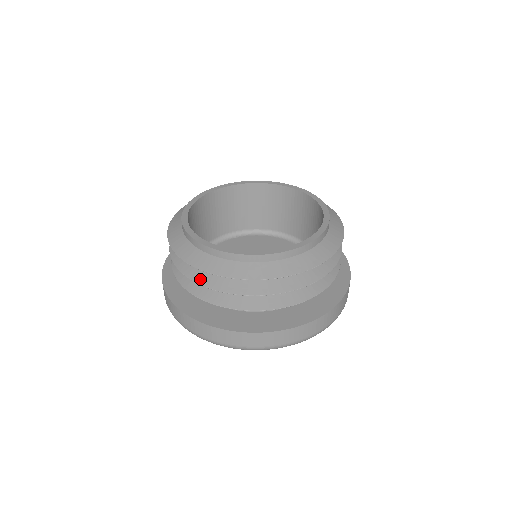
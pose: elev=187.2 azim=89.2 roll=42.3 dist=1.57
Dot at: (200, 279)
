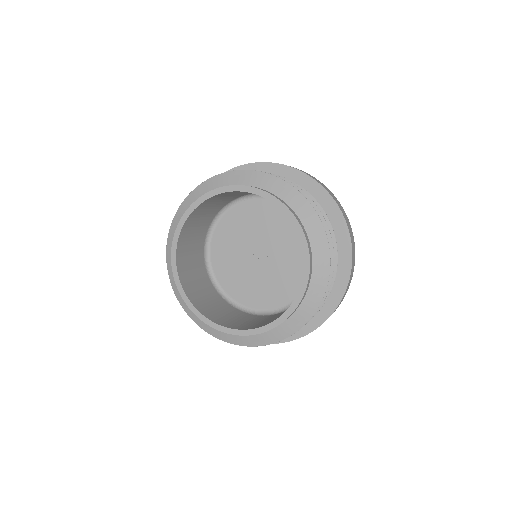
Dot at: occluded
